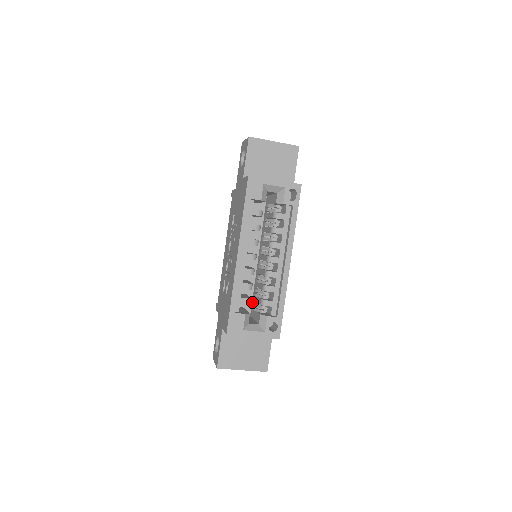
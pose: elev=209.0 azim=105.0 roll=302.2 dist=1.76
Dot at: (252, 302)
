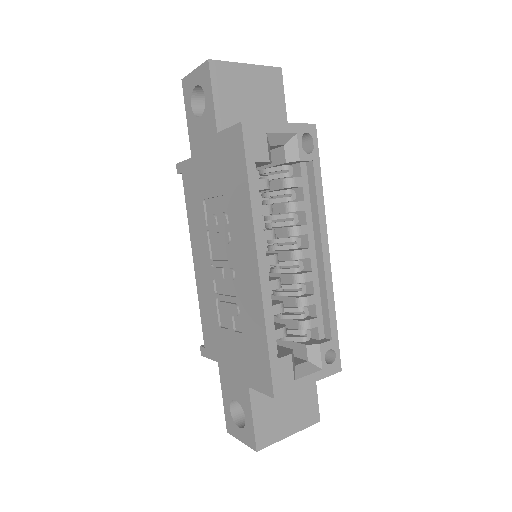
Dot at: occluded
